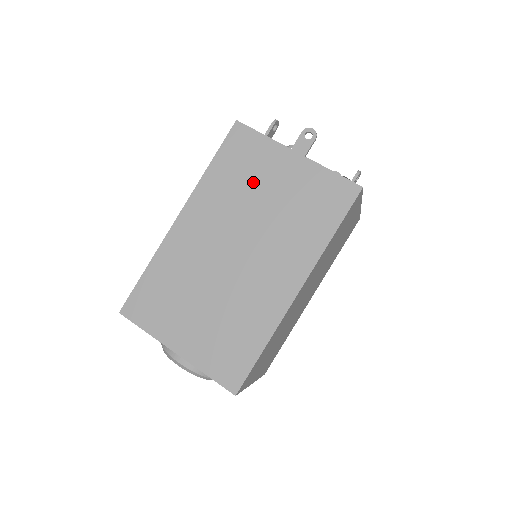
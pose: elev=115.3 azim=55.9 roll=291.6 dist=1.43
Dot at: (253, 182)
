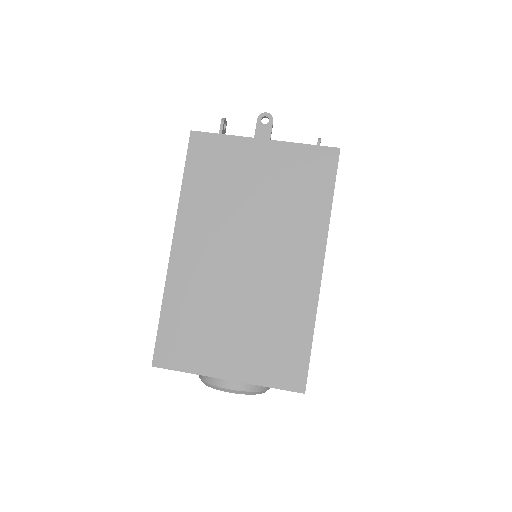
Dot at: (233, 184)
